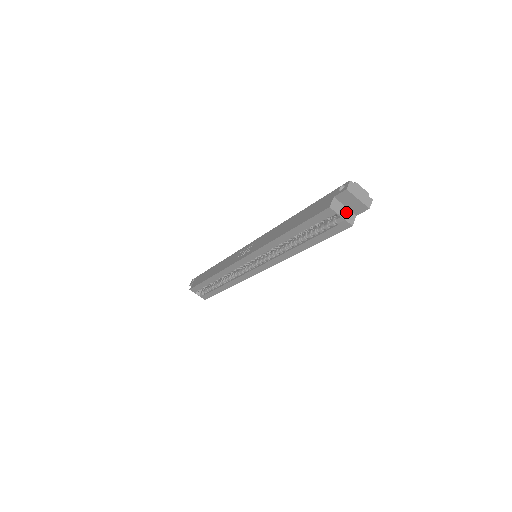
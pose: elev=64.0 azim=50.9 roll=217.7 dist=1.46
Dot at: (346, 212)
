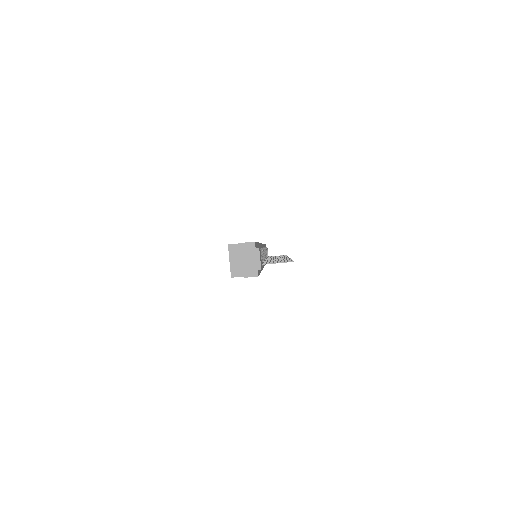
Dot at: (239, 264)
